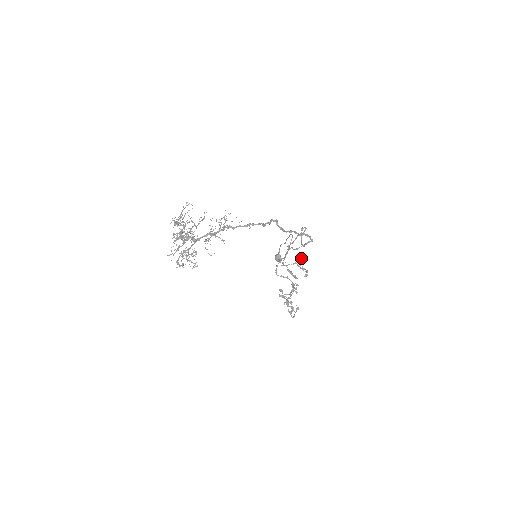
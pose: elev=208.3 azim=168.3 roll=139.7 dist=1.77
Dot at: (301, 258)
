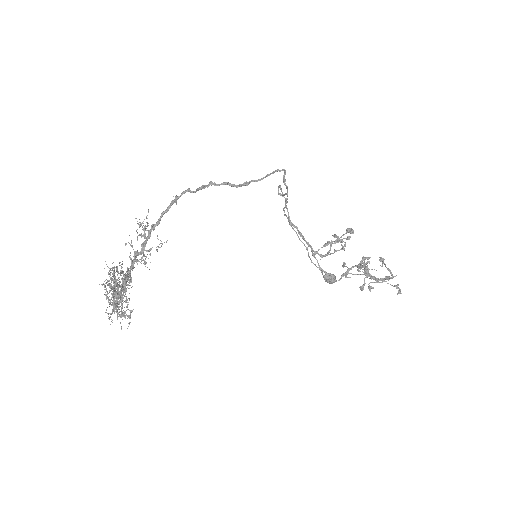
Dot at: (336, 237)
